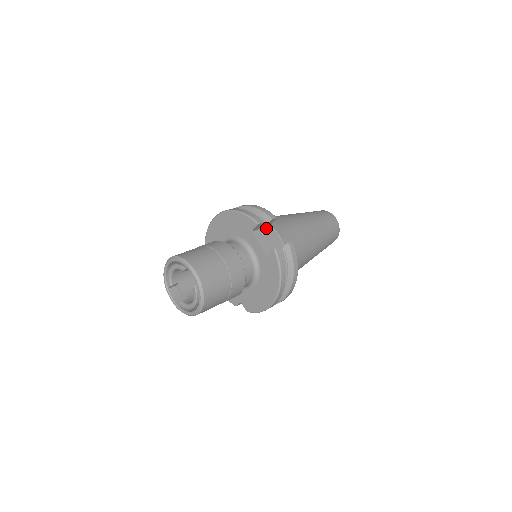
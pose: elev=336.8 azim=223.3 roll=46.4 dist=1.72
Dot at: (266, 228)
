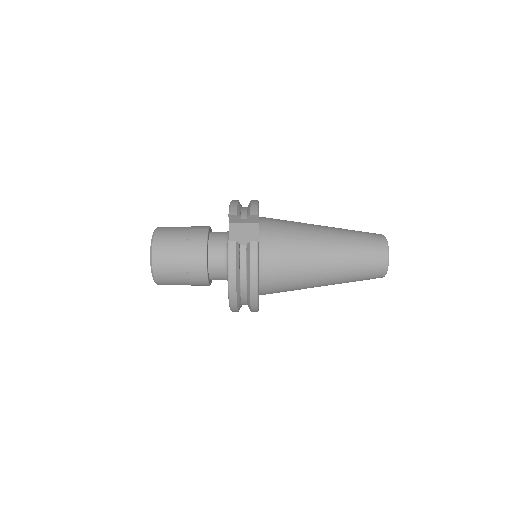
Dot at: (251, 224)
